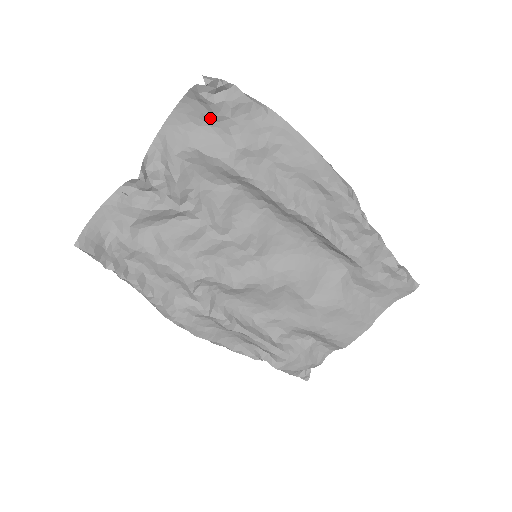
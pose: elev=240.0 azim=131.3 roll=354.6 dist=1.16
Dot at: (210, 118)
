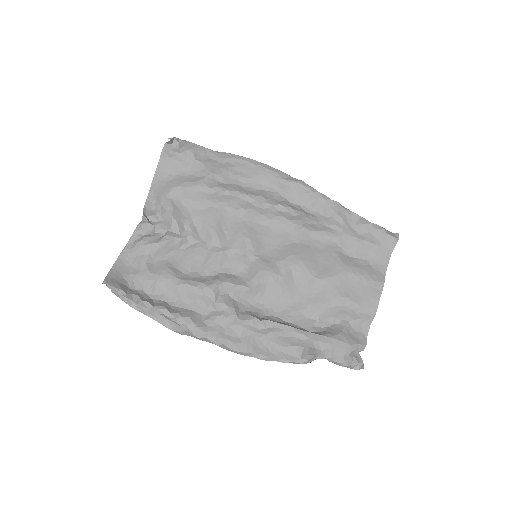
Dot at: (182, 166)
